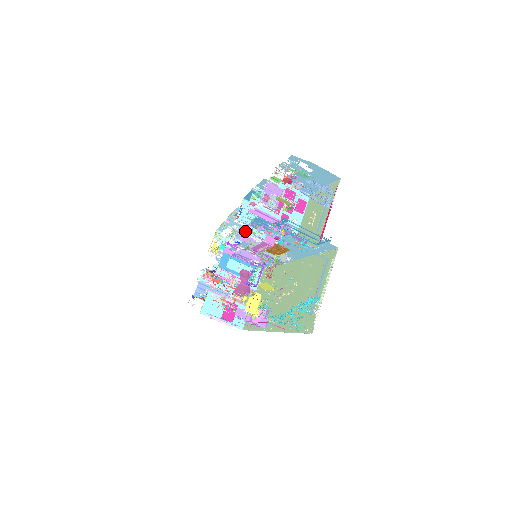
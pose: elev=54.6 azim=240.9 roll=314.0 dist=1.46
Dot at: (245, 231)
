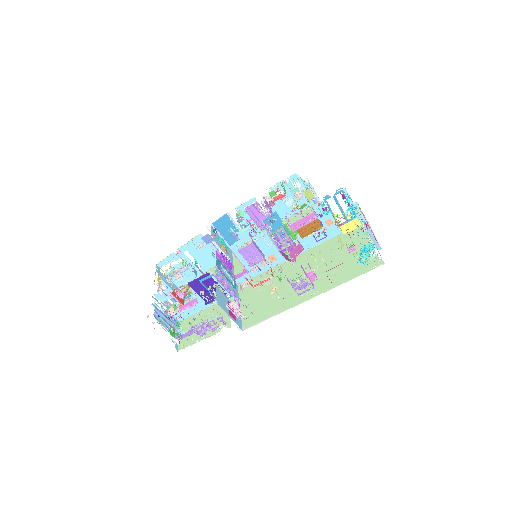
Dot at: occluded
